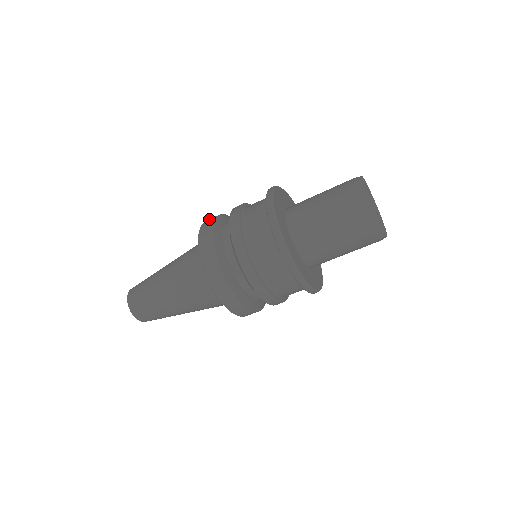
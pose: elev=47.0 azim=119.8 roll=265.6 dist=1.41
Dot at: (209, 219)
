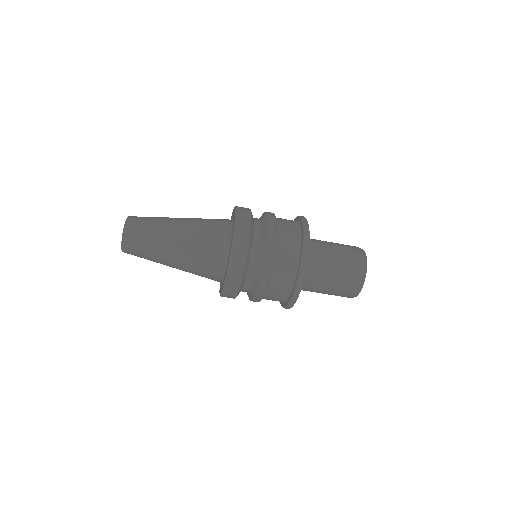
Dot at: (242, 209)
